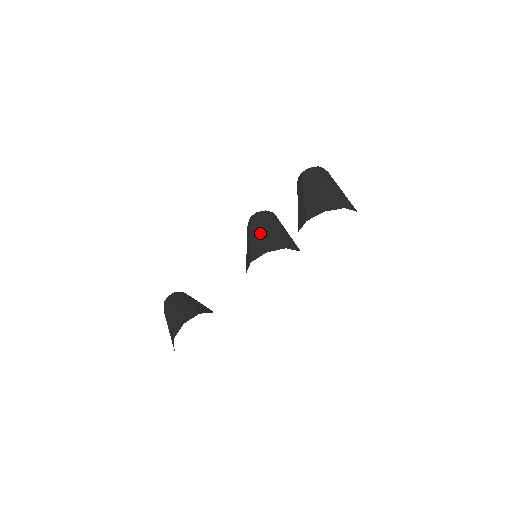
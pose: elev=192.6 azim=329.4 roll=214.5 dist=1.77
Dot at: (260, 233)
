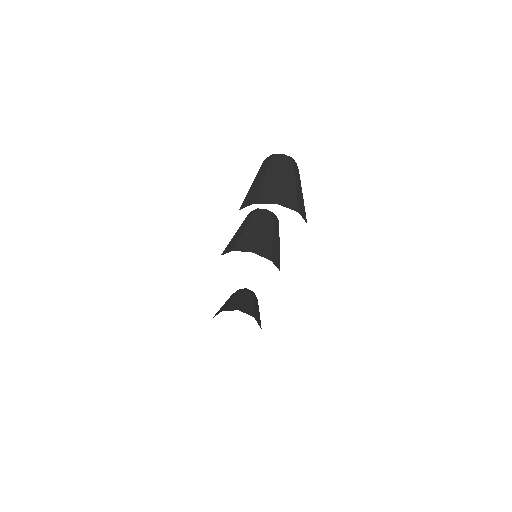
Dot at: (234, 235)
